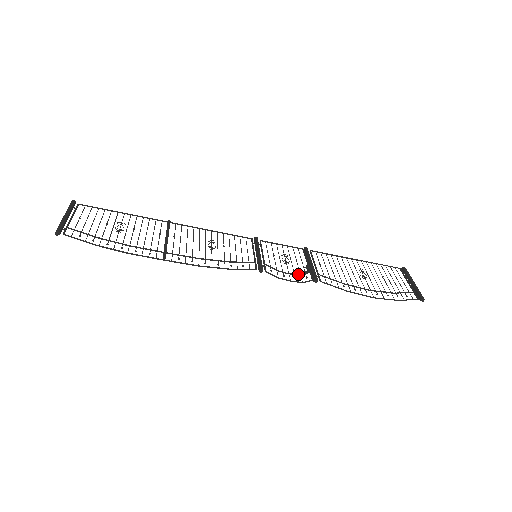
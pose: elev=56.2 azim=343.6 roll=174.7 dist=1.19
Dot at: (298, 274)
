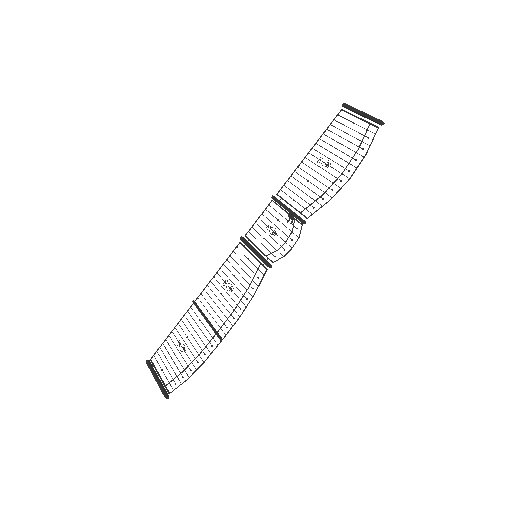
Dot at: (290, 234)
